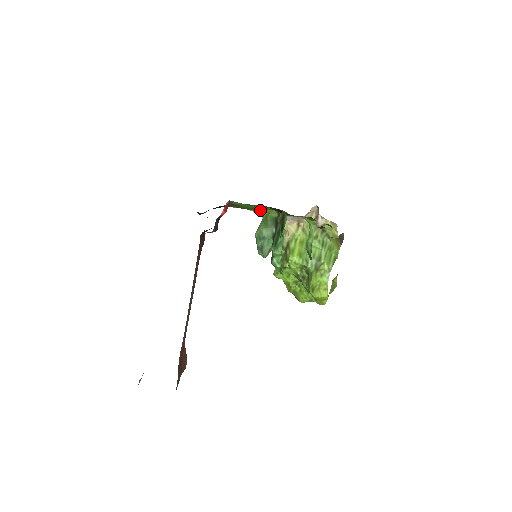
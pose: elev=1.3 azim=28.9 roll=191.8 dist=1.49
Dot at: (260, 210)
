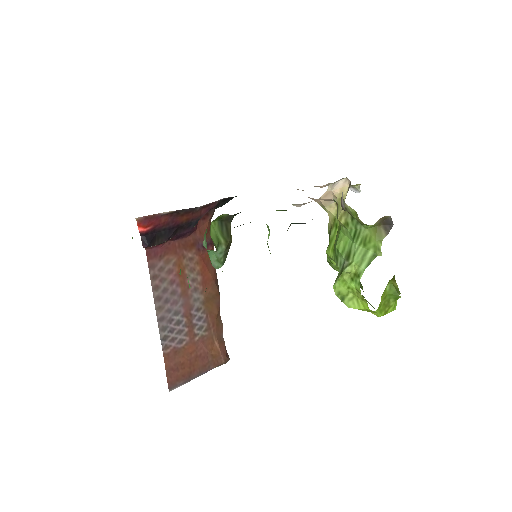
Dot at: occluded
